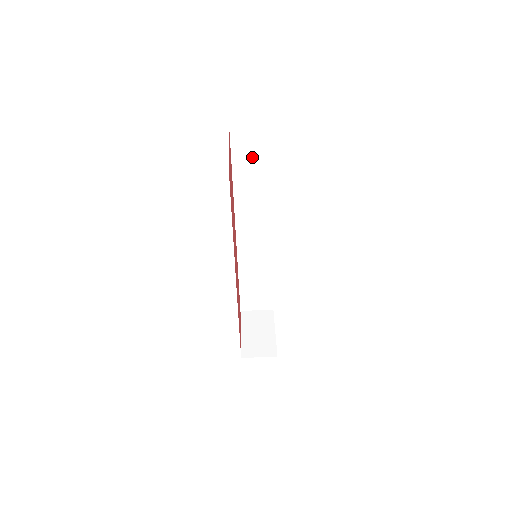
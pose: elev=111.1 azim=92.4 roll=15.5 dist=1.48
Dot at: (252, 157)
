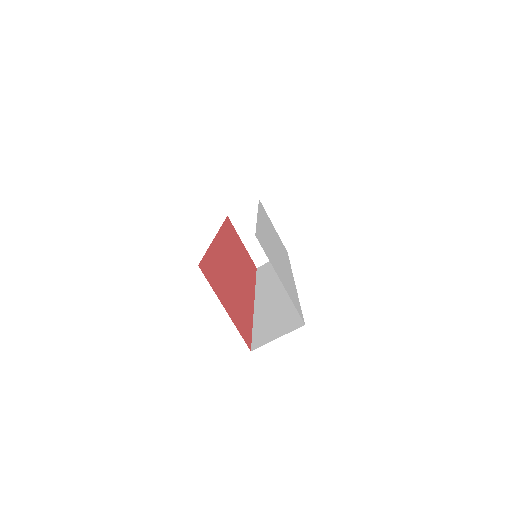
Dot at: occluded
